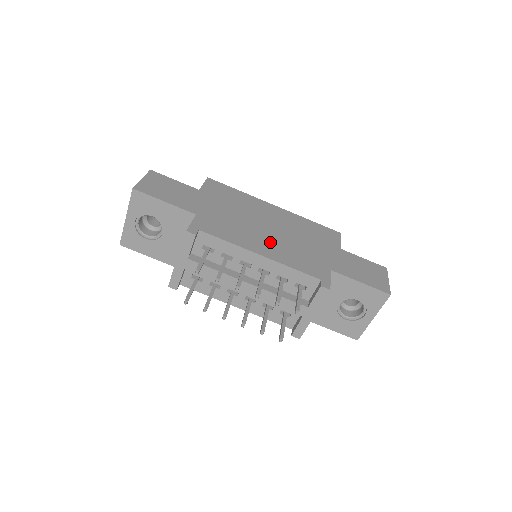
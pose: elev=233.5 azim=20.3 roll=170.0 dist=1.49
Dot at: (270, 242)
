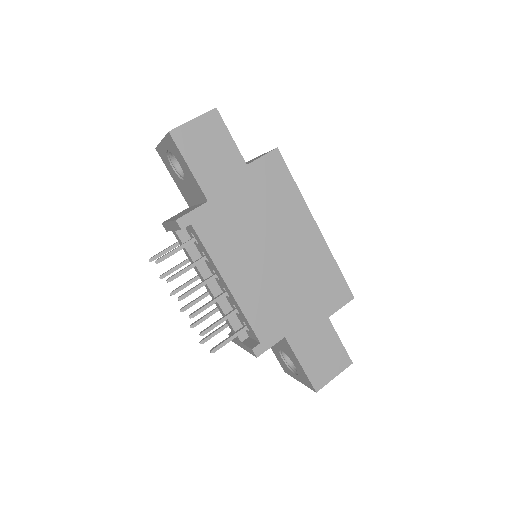
Dot at: (255, 274)
